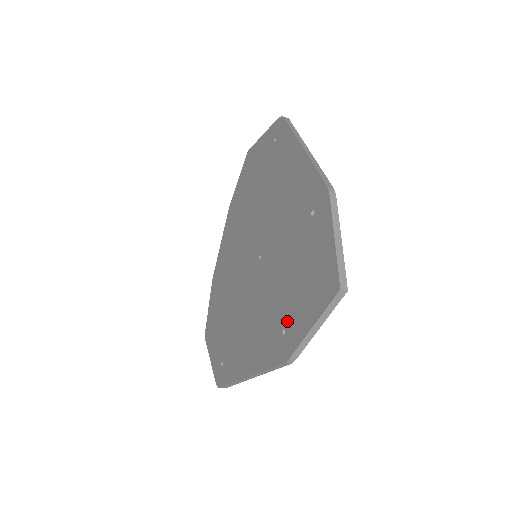
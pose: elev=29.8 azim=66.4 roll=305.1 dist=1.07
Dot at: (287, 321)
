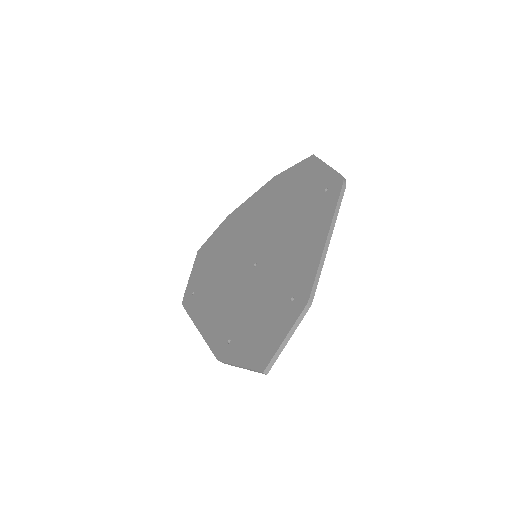
Dot at: (234, 339)
